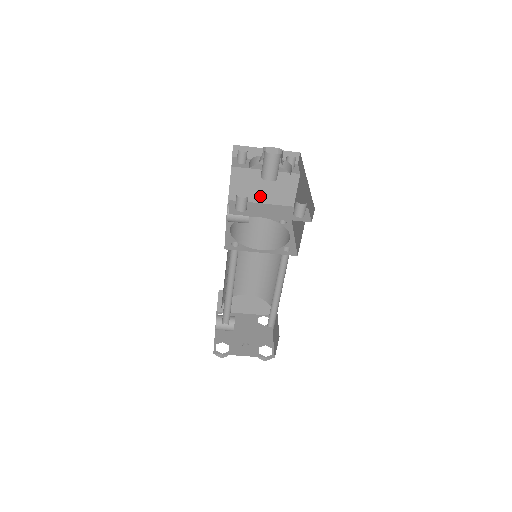
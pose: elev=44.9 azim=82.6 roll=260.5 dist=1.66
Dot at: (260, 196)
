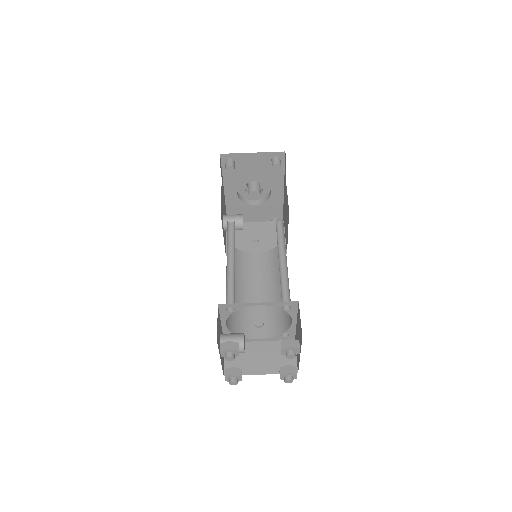
Dot at: (254, 239)
